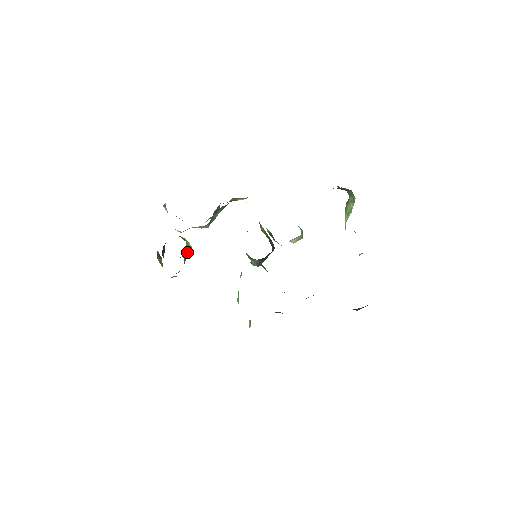
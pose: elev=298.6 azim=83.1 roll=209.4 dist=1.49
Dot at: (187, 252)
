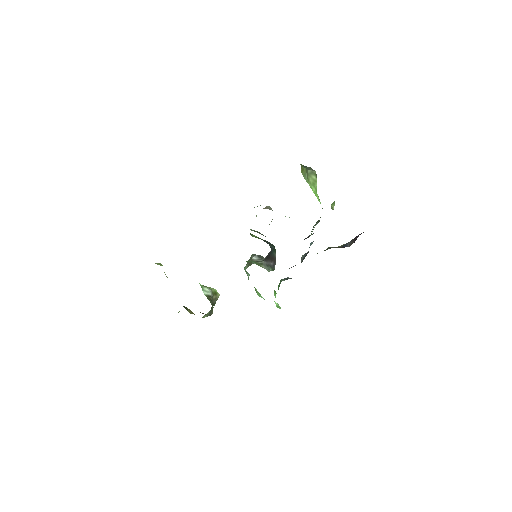
Dot at: (213, 295)
